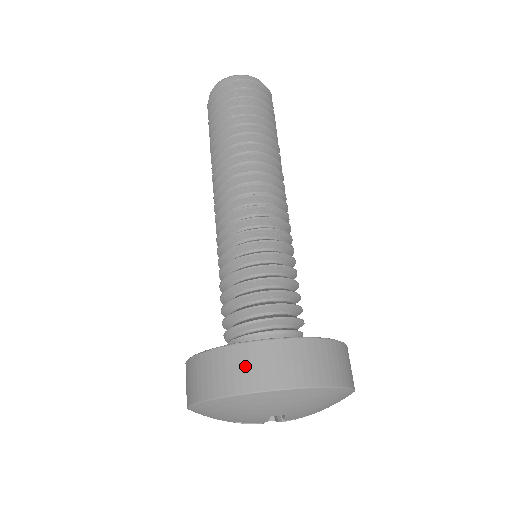
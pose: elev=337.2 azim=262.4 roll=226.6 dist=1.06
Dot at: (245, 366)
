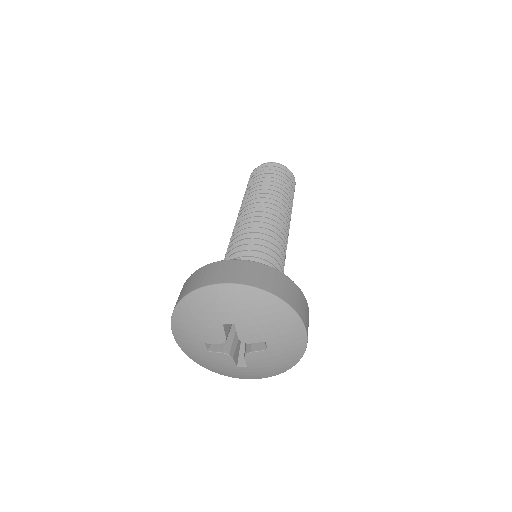
Dot at: (202, 276)
